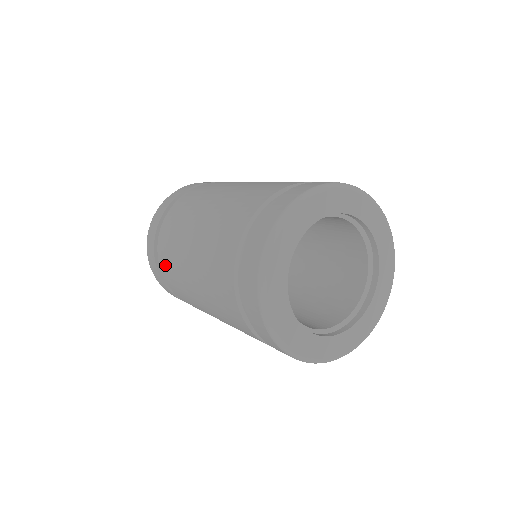
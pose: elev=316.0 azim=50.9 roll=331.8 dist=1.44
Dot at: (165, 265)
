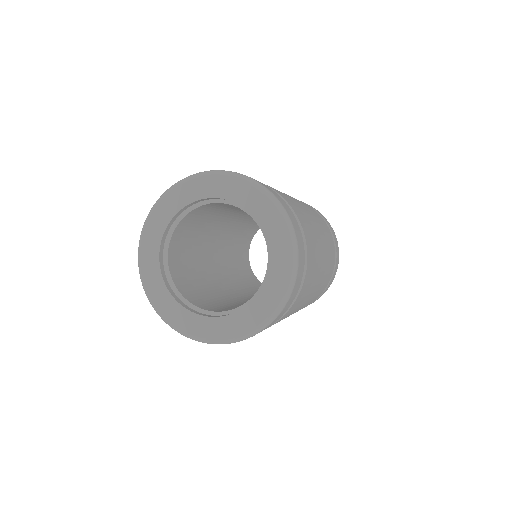
Dot at: occluded
